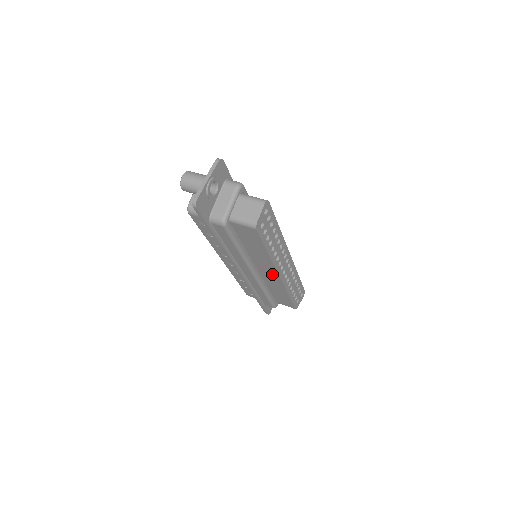
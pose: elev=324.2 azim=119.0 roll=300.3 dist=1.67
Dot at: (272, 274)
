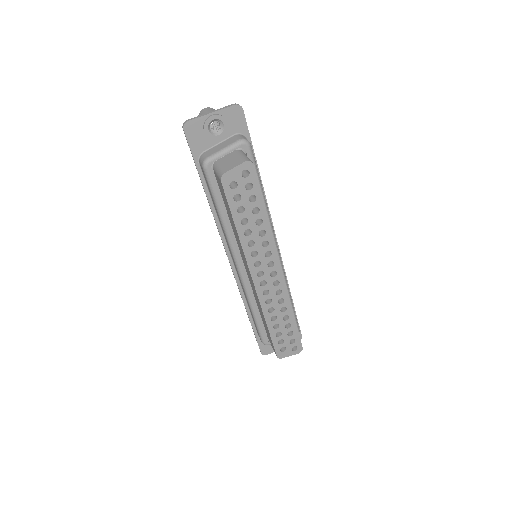
Dot at: (250, 276)
